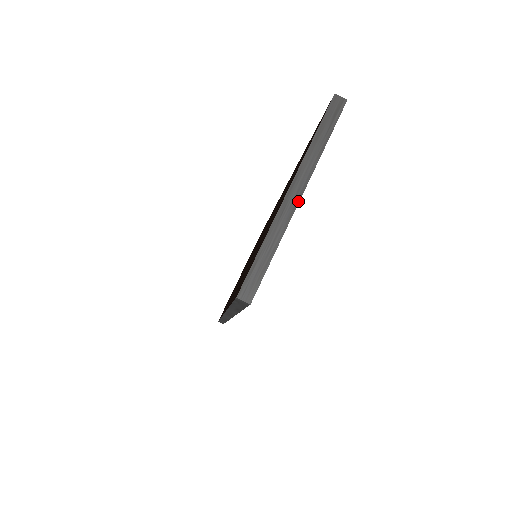
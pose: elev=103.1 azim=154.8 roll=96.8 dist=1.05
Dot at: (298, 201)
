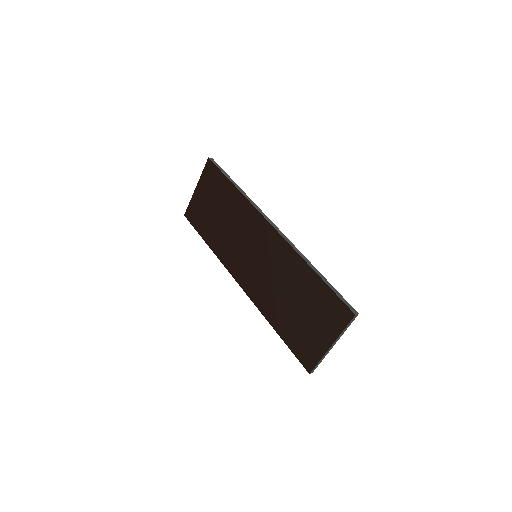
Dot at: occluded
